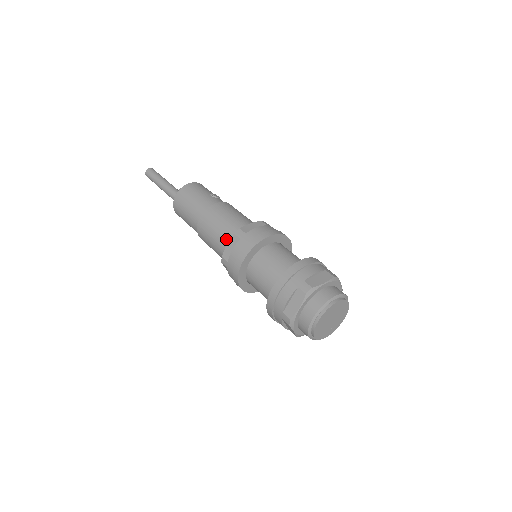
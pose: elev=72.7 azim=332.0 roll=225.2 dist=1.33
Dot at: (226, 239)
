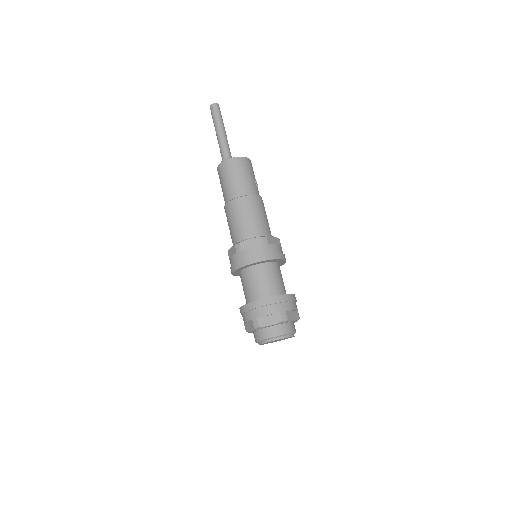
Dot at: (250, 232)
